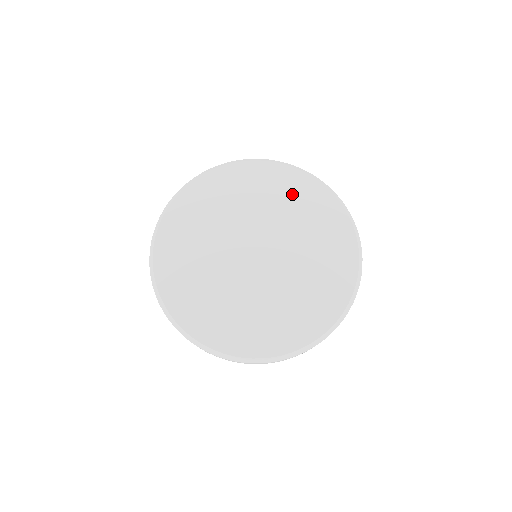
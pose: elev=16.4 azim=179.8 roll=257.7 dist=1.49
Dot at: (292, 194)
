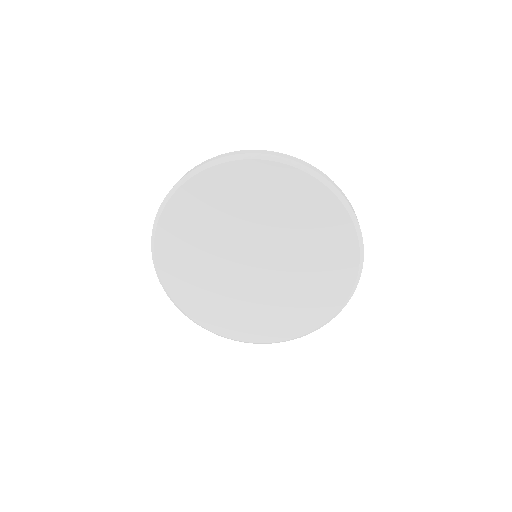
Dot at: (235, 192)
